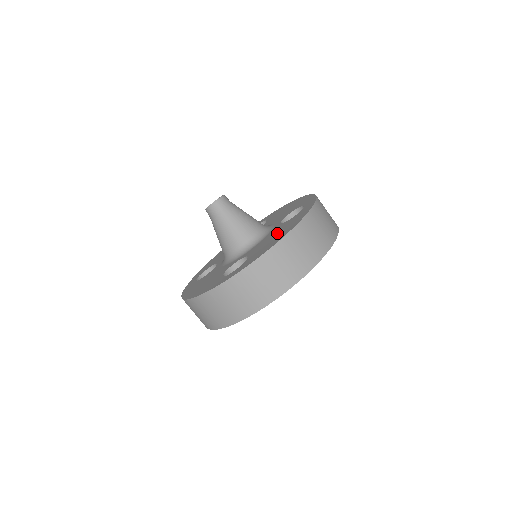
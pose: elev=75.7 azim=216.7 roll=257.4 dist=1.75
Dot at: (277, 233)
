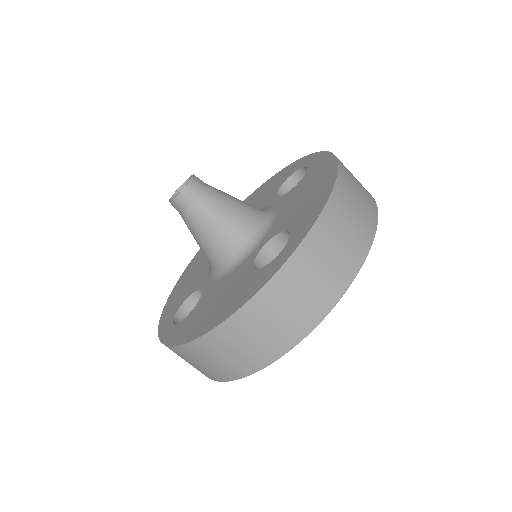
Dot at: (222, 297)
